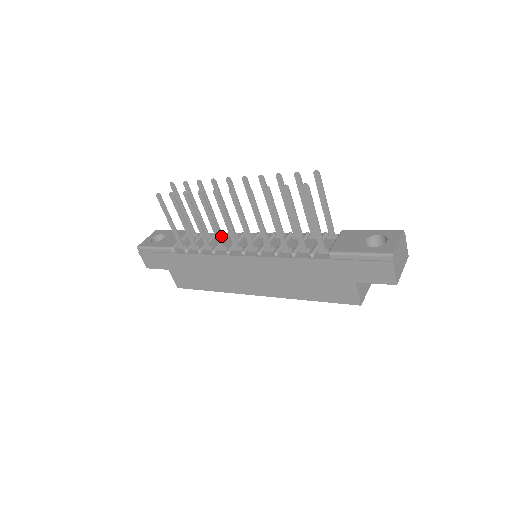
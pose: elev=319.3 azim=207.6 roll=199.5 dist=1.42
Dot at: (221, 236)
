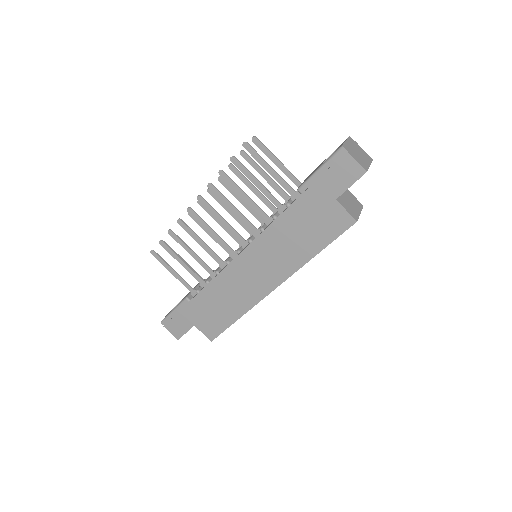
Dot at: occluded
